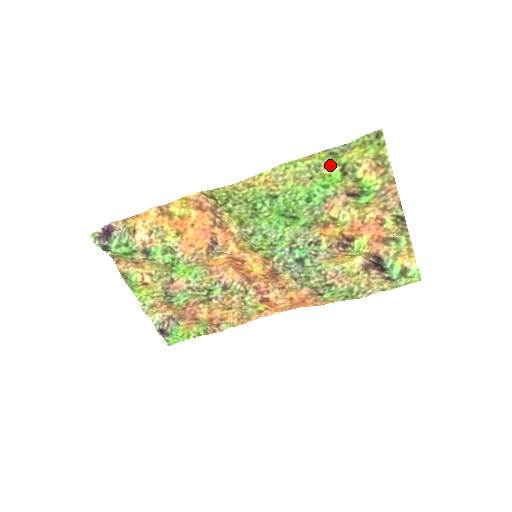
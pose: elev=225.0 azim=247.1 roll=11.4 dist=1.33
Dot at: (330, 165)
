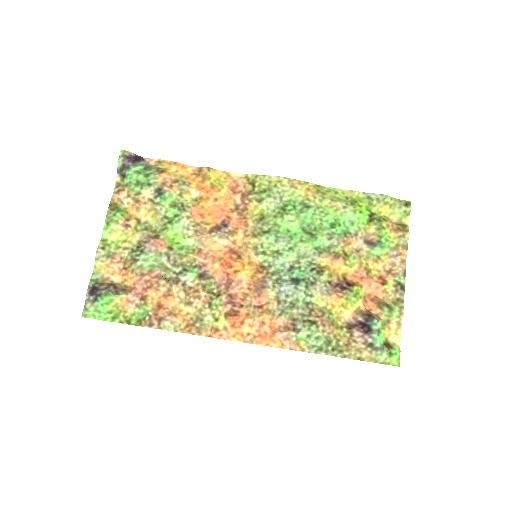
Dot at: (363, 206)
